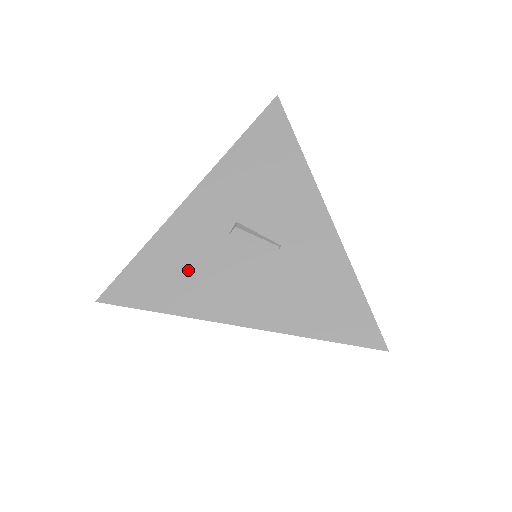
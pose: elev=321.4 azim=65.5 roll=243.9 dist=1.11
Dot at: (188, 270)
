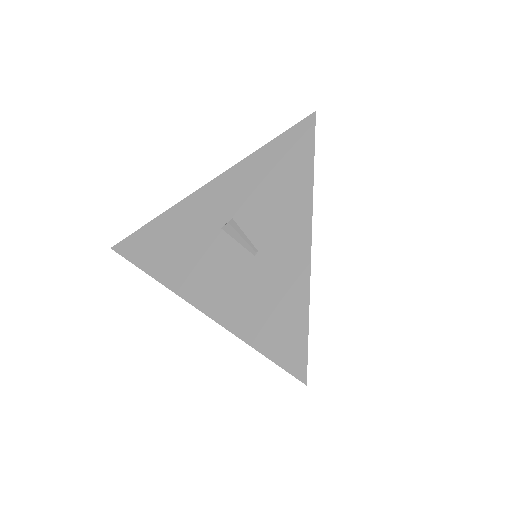
Dot at: (180, 247)
